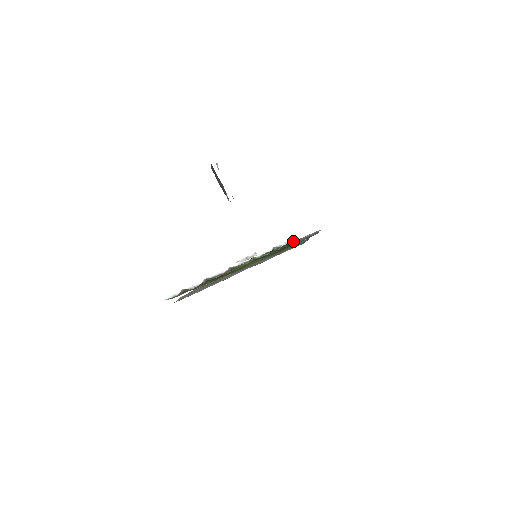
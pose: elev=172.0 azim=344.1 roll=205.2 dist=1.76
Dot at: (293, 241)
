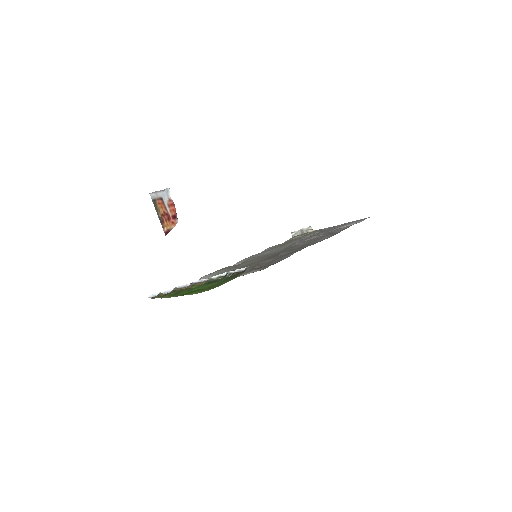
Dot at: (244, 270)
